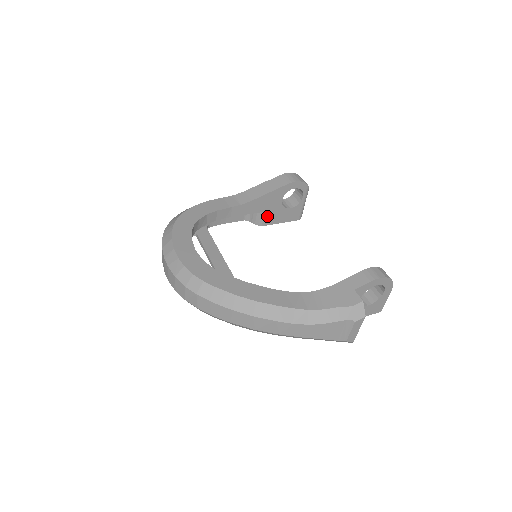
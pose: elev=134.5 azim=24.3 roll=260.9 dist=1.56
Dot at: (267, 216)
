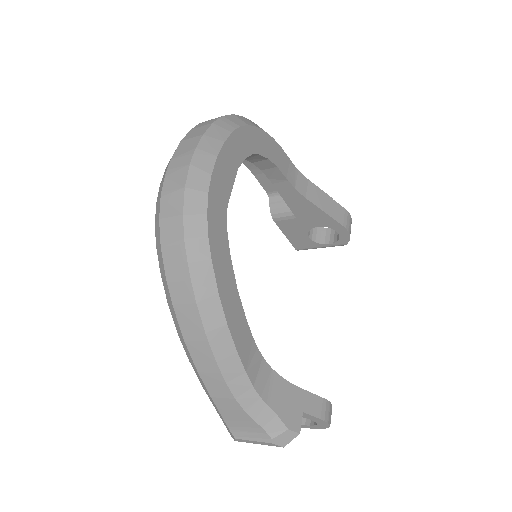
Dot at: (289, 219)
